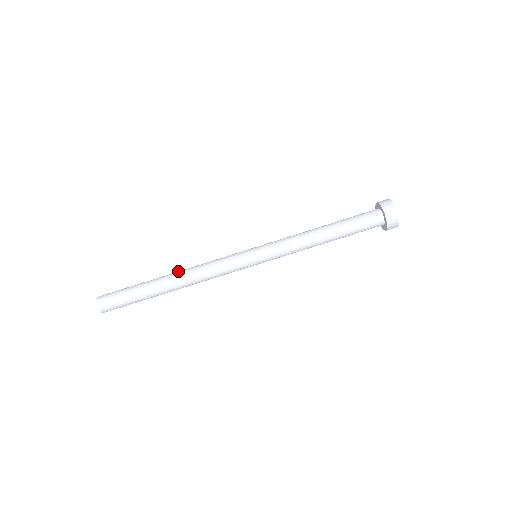
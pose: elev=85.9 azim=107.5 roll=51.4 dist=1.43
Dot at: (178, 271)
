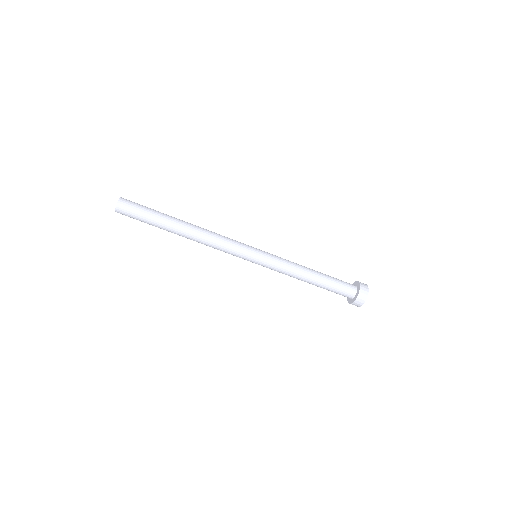
Dot at: (193, 231)
